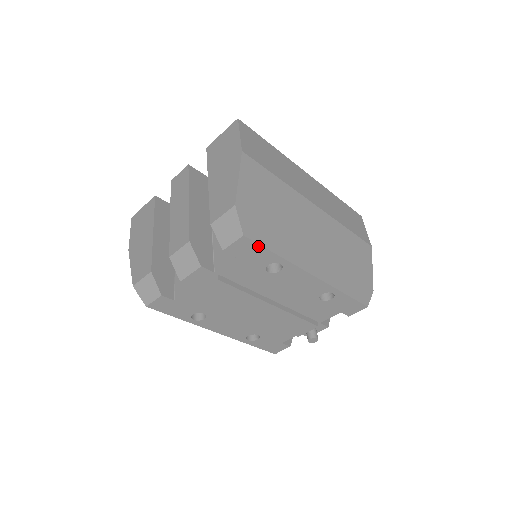
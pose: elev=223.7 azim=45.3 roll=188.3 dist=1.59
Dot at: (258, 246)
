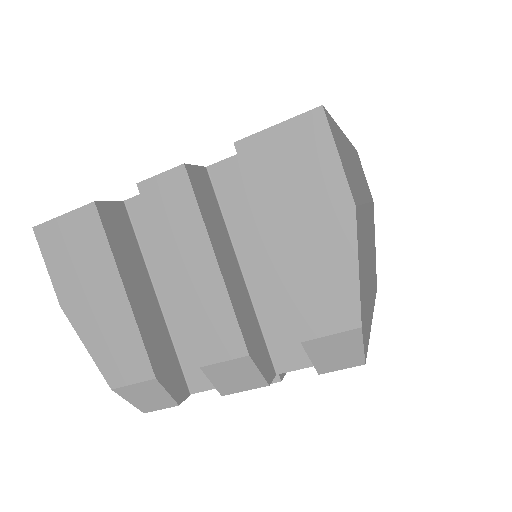
Dot at: occluded
